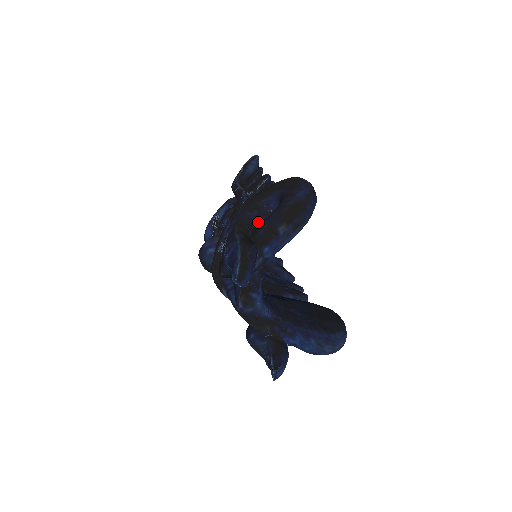
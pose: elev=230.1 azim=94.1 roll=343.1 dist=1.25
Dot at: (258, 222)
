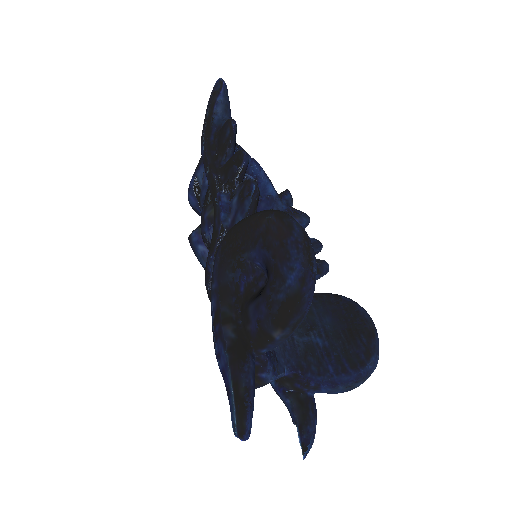
Dot at: (246, 284)
